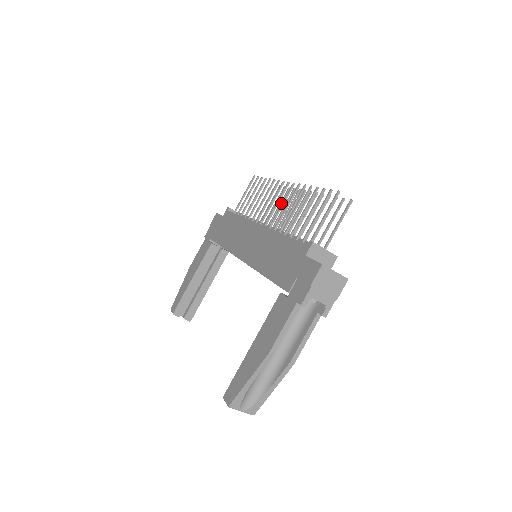
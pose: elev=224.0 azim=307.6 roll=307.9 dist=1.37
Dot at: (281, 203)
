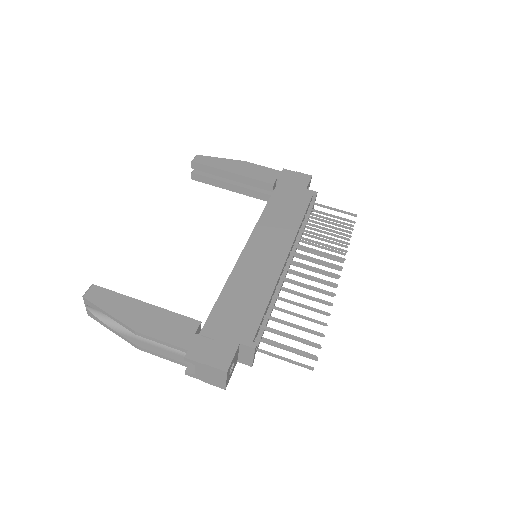
Dot at: (322, 264)
